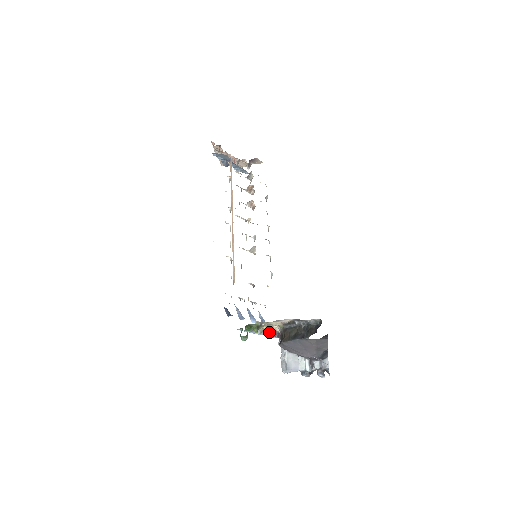
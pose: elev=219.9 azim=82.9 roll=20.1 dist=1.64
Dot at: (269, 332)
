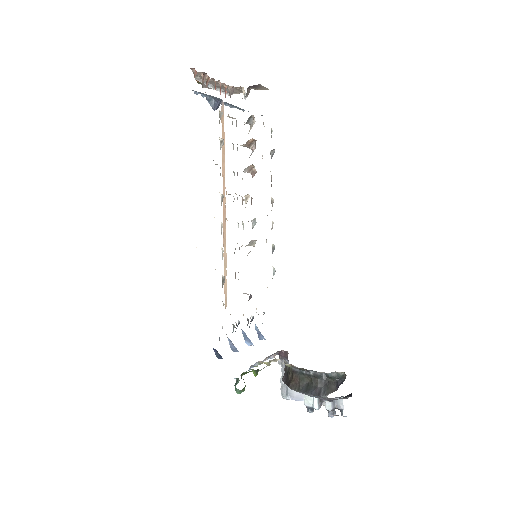
Dot at: (269, 357)
